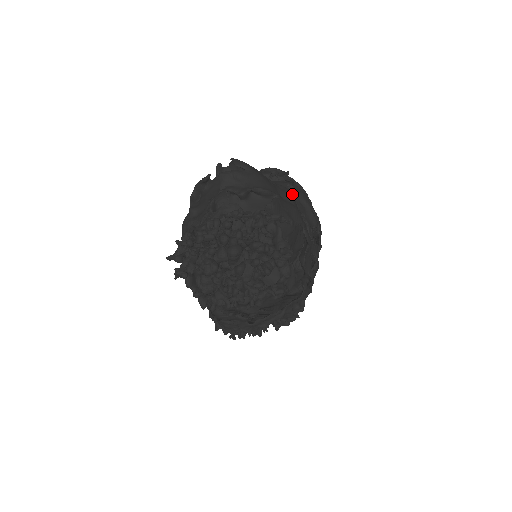
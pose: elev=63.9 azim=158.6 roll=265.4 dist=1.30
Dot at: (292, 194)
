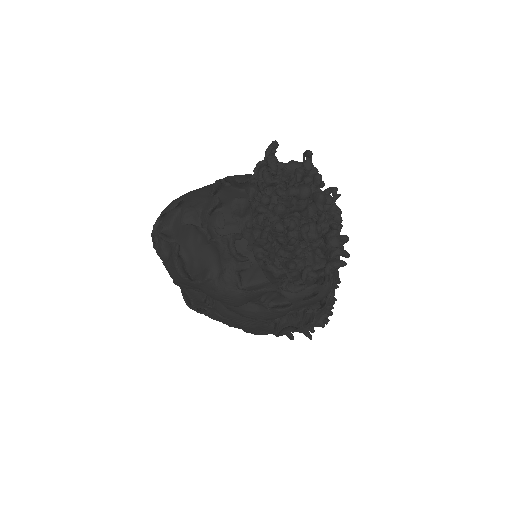
Dot at: occluded
